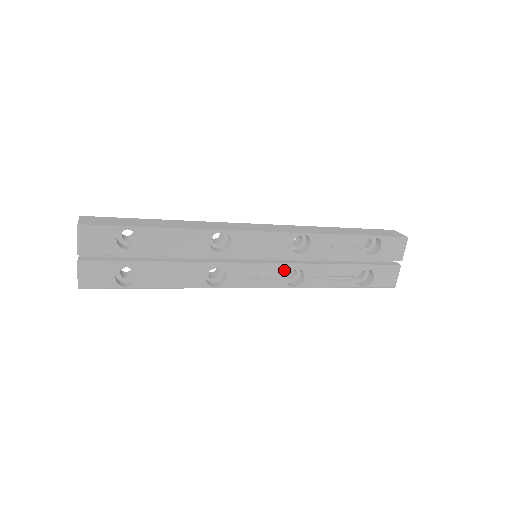
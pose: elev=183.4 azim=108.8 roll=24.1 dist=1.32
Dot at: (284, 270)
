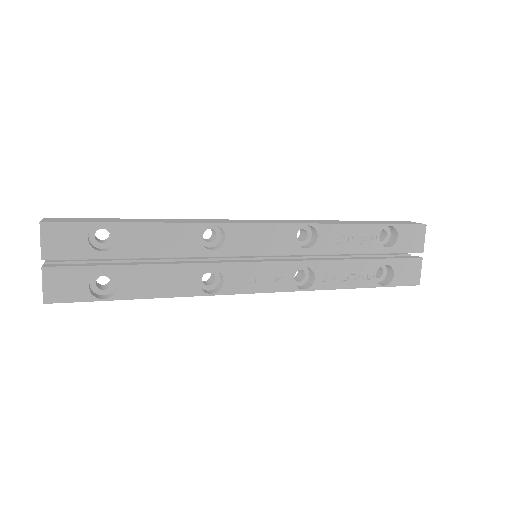
Dot at: (290, 269)
